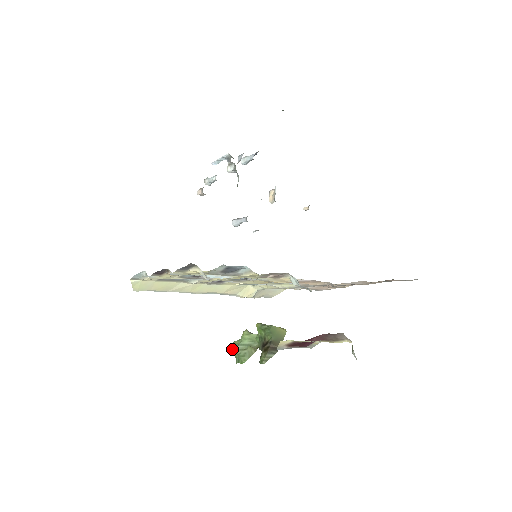
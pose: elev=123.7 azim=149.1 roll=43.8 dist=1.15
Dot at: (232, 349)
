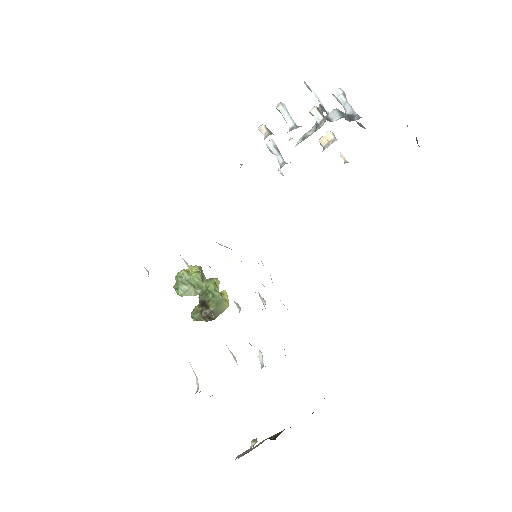
Dot at: (178, 277)
